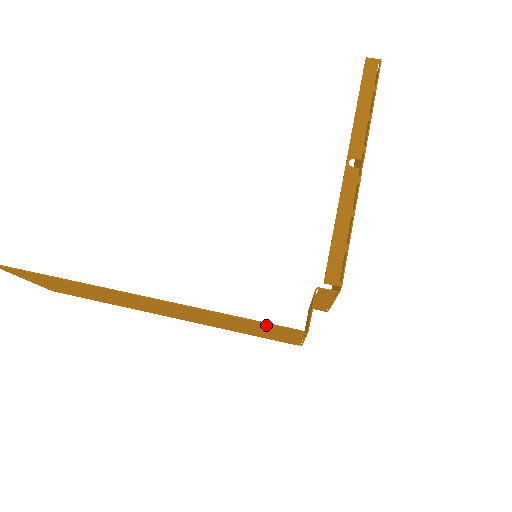
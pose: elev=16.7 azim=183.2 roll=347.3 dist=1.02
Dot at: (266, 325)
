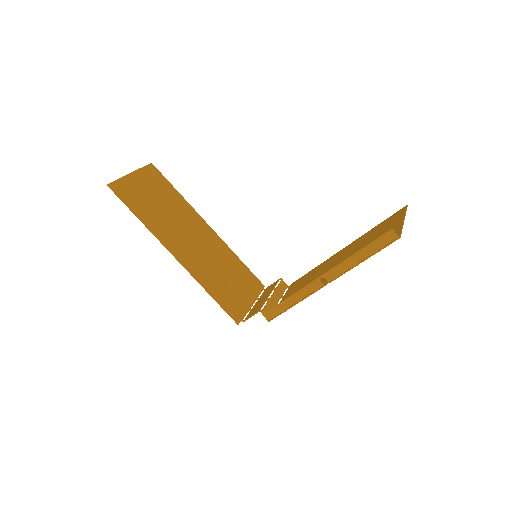
Dot at: (226, 307)
